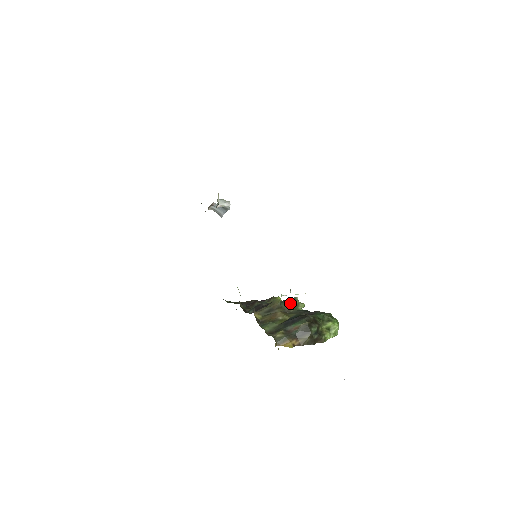
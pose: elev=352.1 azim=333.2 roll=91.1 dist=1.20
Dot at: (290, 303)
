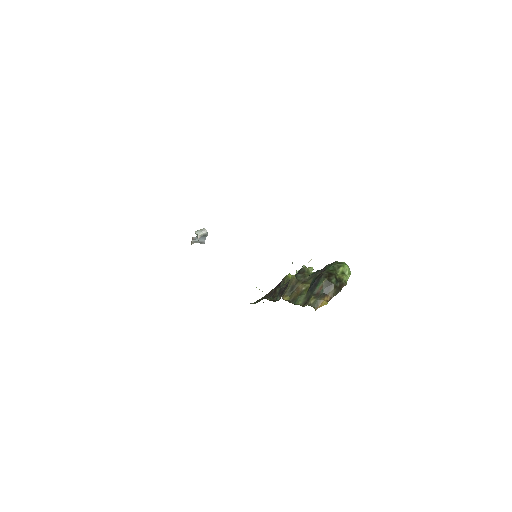
Dot at: (302, 273)
